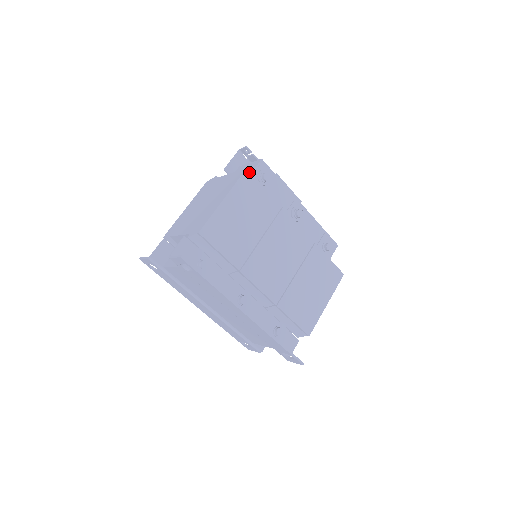
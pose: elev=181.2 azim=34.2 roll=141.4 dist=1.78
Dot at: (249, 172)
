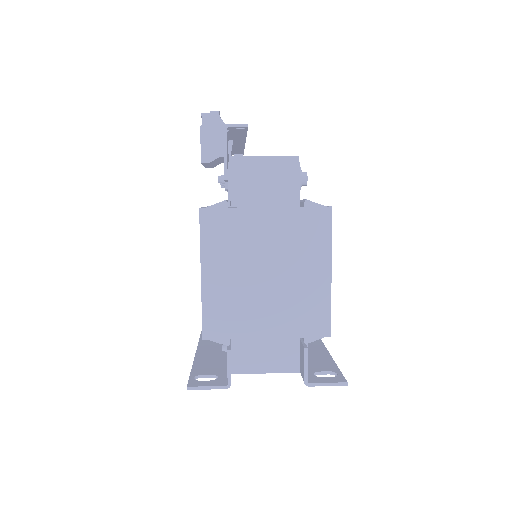
Dot at: (330, 208)
